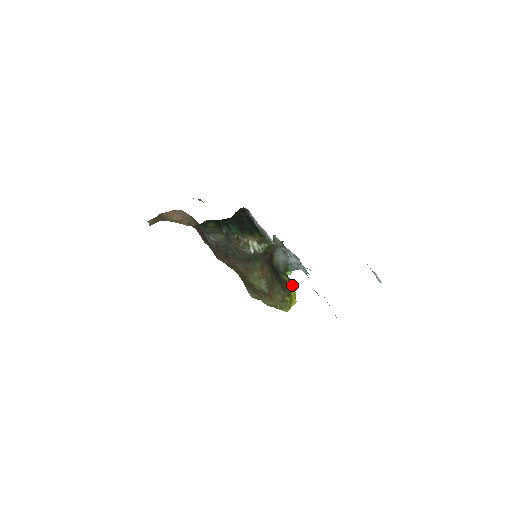
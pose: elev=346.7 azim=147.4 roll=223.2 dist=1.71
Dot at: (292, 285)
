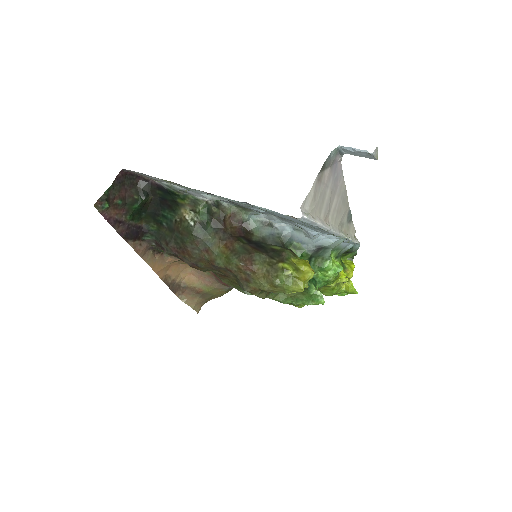
Dot at: (288, 251)
